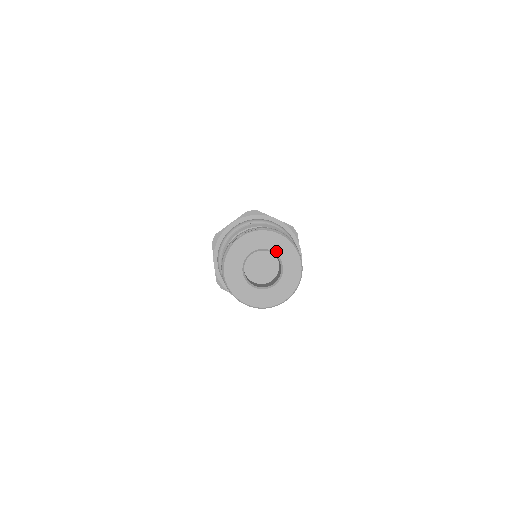
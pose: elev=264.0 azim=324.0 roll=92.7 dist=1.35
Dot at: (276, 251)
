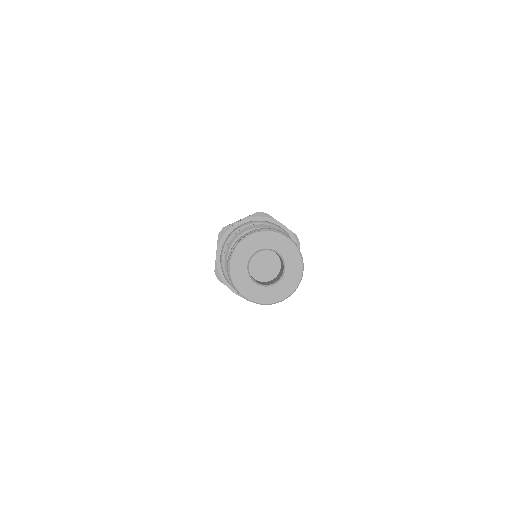
Dot at: (262, 247)
